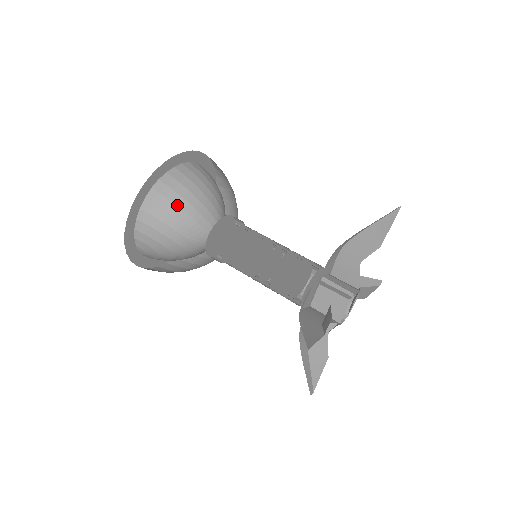
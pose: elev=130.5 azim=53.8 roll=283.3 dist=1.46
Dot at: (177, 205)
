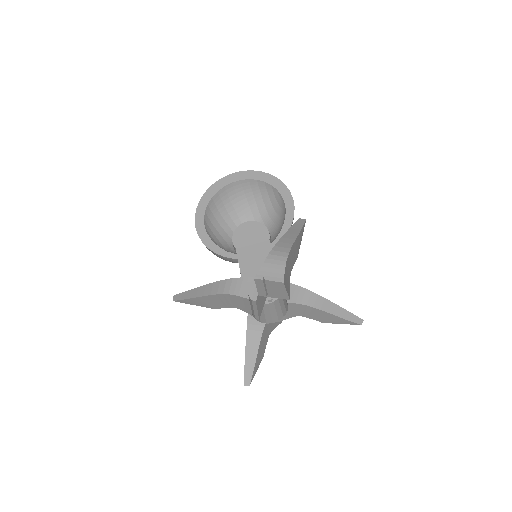
Dot at: (225, 205)
